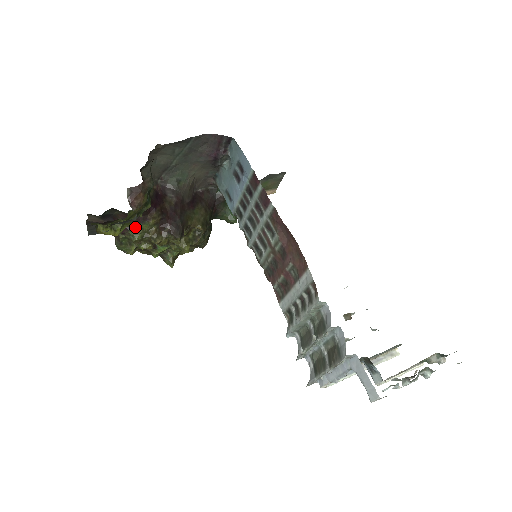
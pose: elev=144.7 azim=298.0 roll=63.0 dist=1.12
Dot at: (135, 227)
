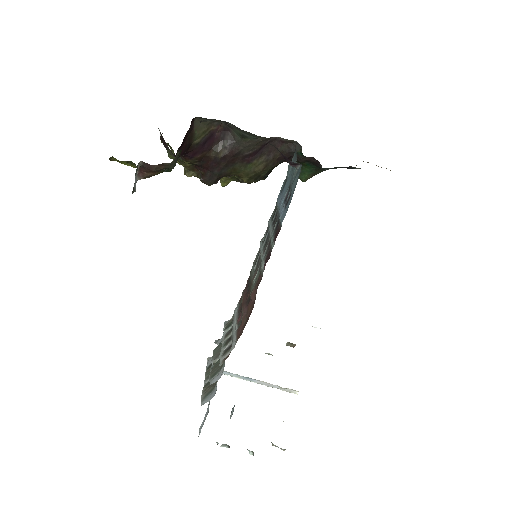
Dot at: (171, 151)
